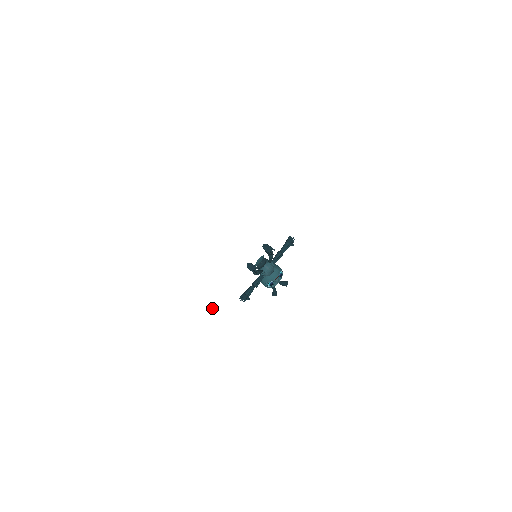
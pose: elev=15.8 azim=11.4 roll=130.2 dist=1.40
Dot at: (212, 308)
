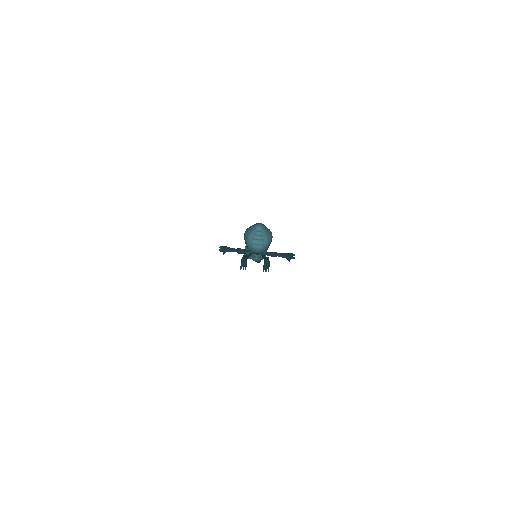
Dot at: occluded
